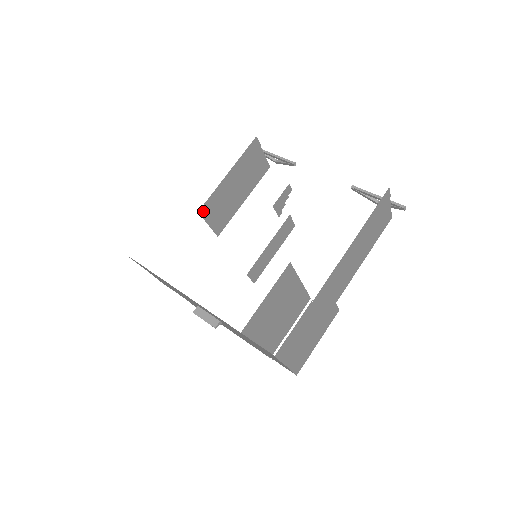
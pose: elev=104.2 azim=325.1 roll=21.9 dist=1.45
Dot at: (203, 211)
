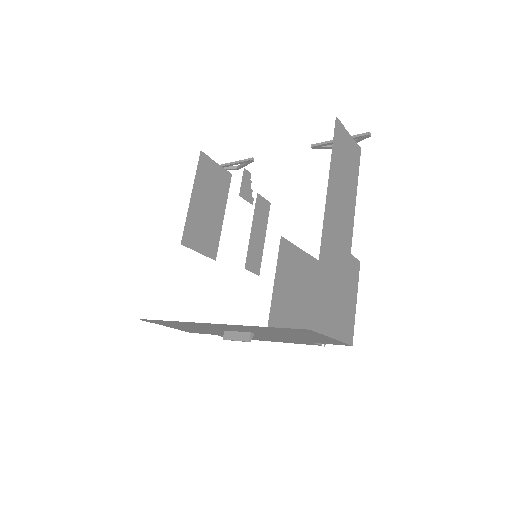
Dot at: (186, 241)
